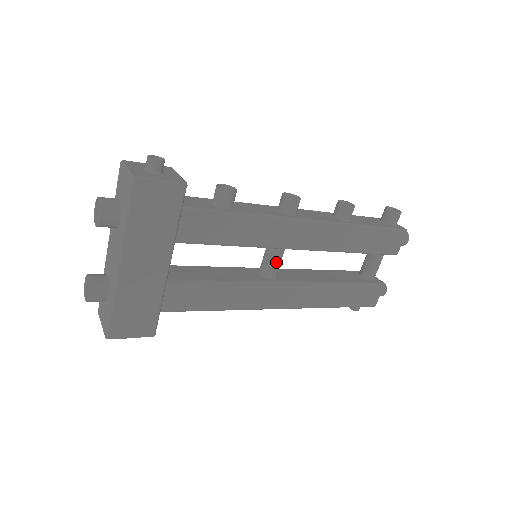
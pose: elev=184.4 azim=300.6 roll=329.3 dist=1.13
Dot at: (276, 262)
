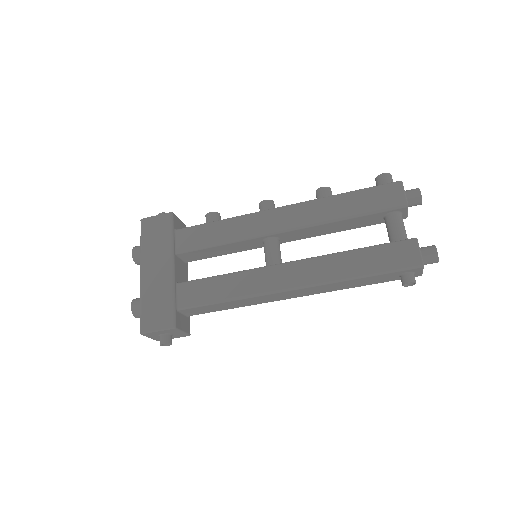
Dot at: (270, 251)
